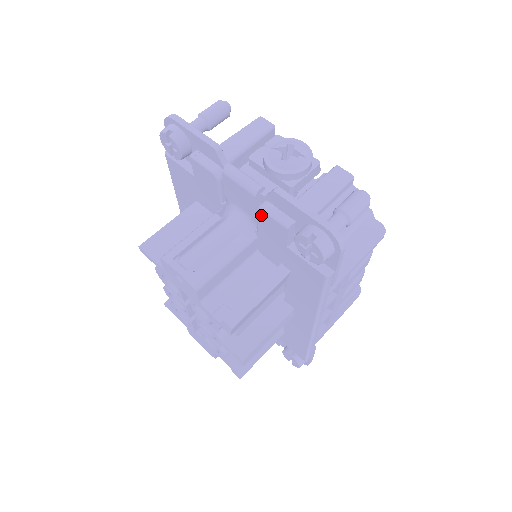
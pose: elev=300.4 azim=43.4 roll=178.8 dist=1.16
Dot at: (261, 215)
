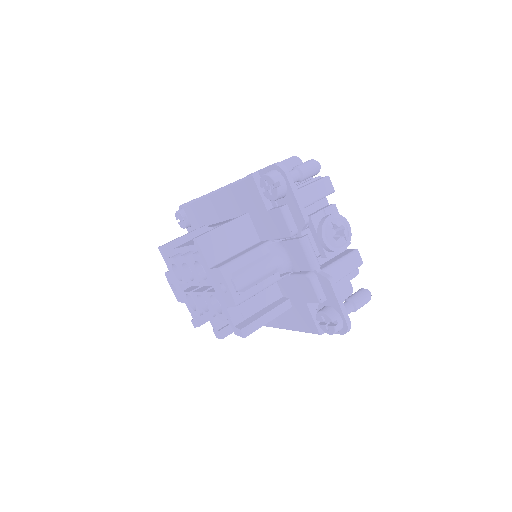
Dot at: (306, 280)
